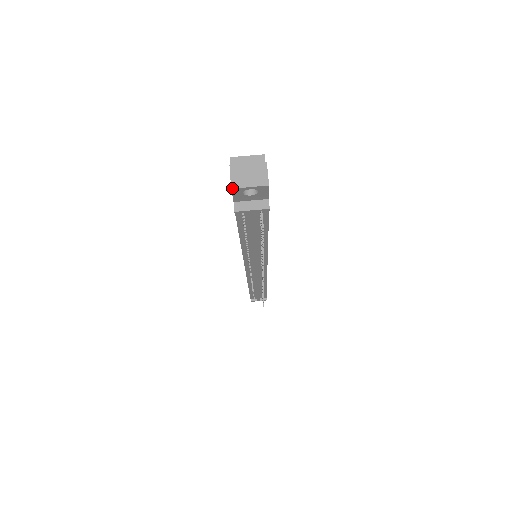
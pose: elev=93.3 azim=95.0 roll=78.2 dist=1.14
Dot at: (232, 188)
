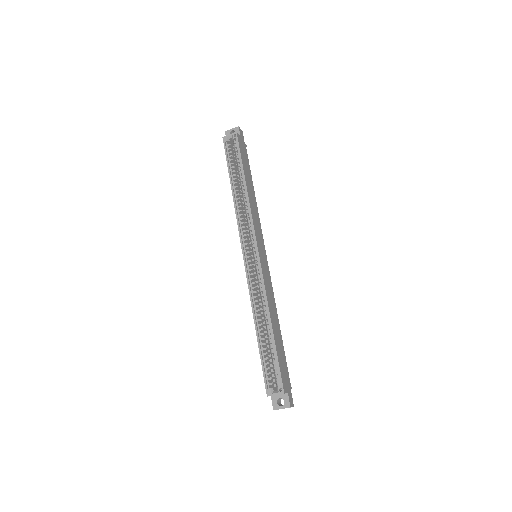
Dot at: occluded
